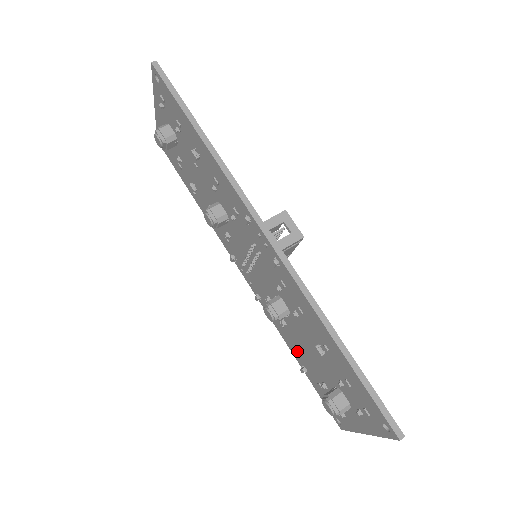
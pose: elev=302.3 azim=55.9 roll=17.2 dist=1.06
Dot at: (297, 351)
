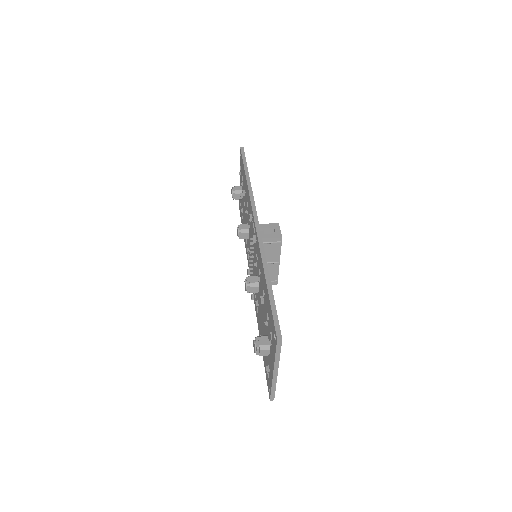
Dot at: occluded
